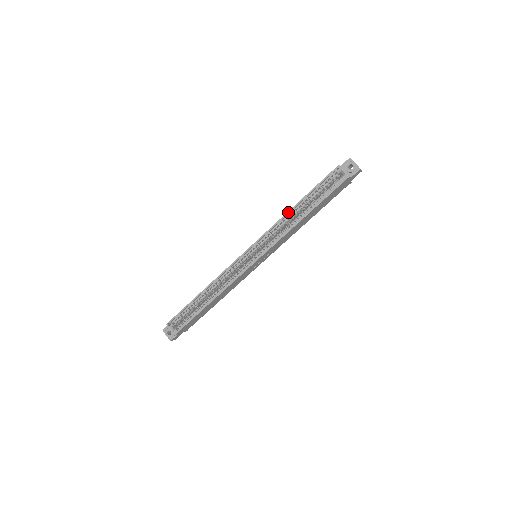
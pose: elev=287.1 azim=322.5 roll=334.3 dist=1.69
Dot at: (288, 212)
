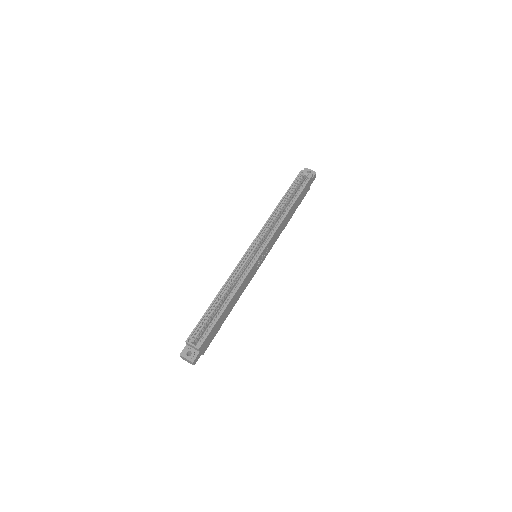
Dot at: (275, 209)
